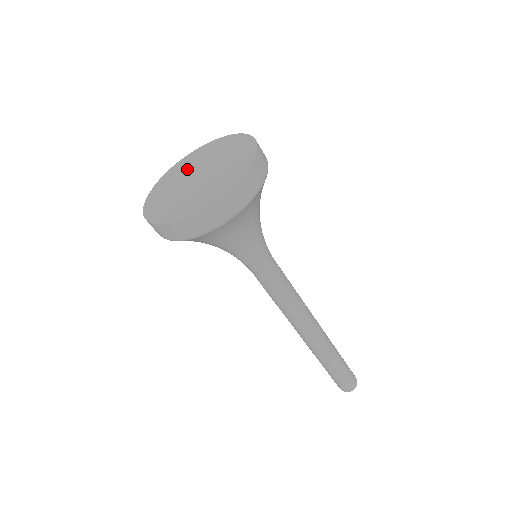
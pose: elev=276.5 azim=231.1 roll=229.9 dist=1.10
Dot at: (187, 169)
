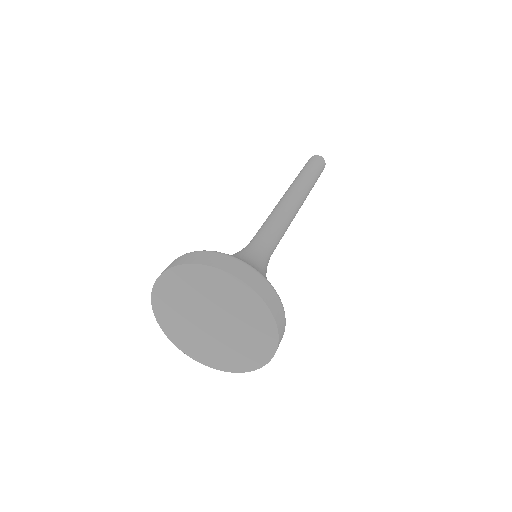
Dot at: (182, 315)
